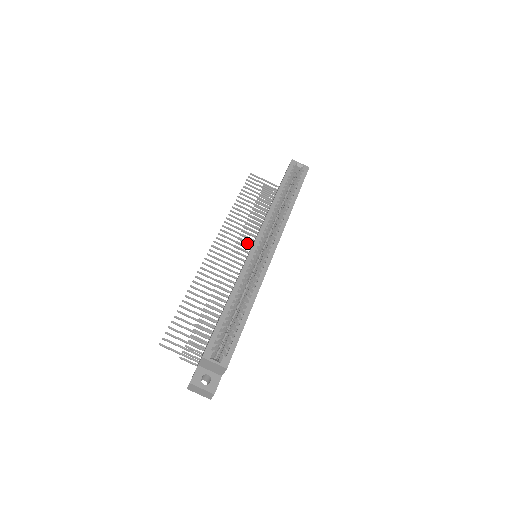
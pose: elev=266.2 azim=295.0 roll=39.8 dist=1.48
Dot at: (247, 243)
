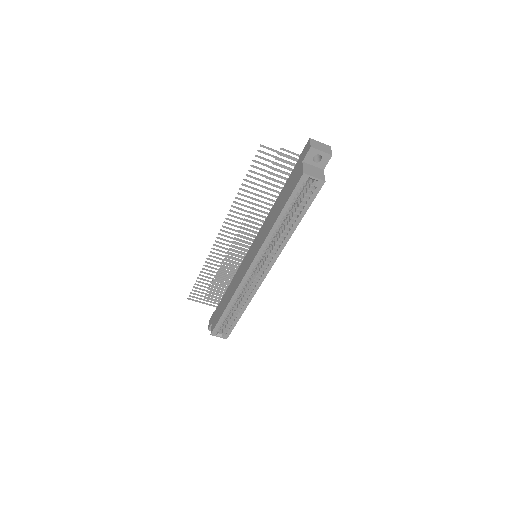
Dot at: occluded
